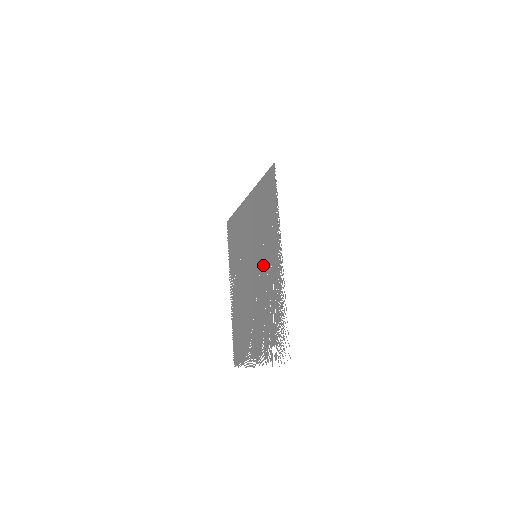
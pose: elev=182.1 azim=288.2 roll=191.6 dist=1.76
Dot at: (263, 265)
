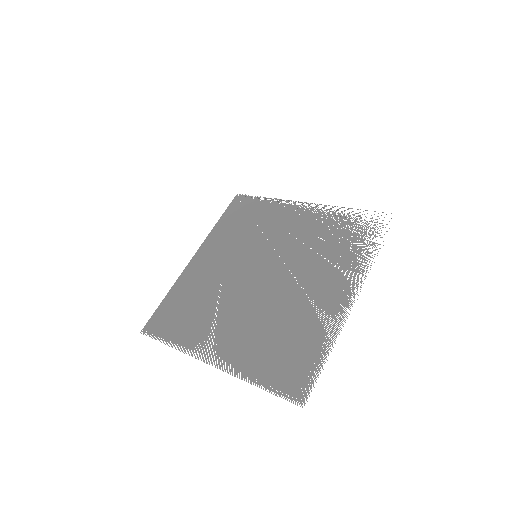
Dot at: (278, 241)
